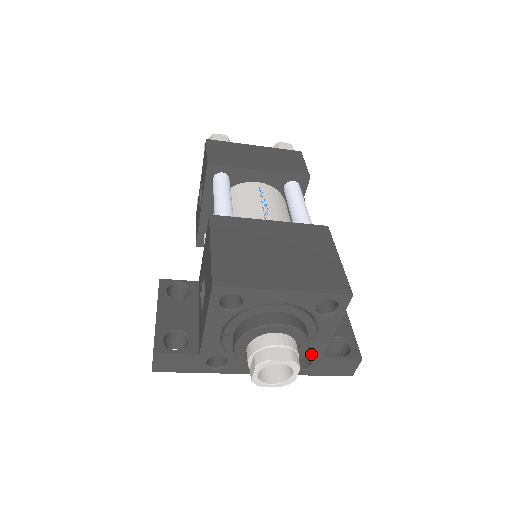
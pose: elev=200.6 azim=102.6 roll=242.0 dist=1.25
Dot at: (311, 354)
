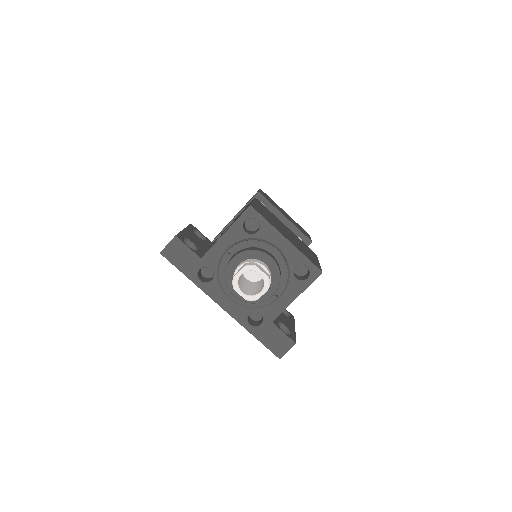
Dot at: (267, 312)
